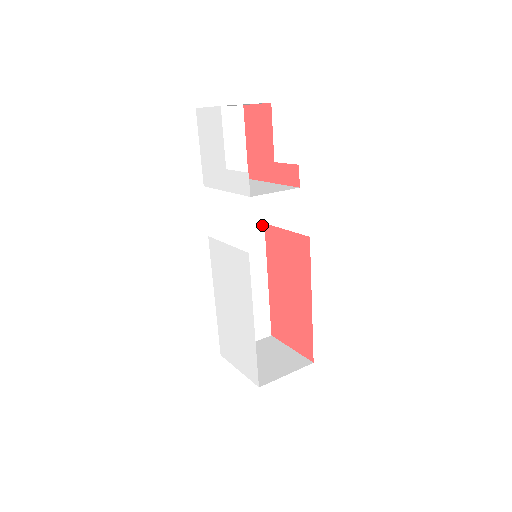
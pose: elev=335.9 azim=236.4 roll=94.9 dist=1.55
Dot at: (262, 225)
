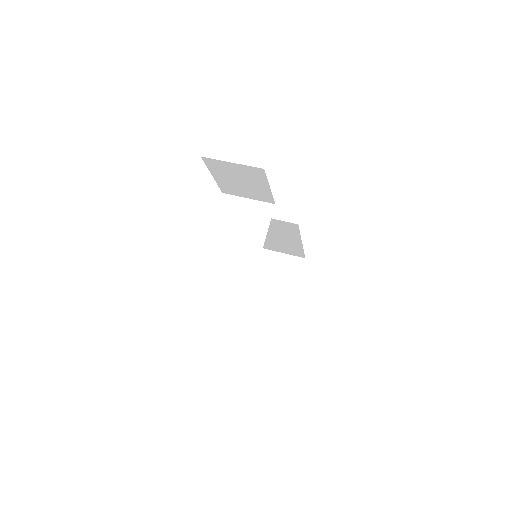
Dot at: (296, 224)
